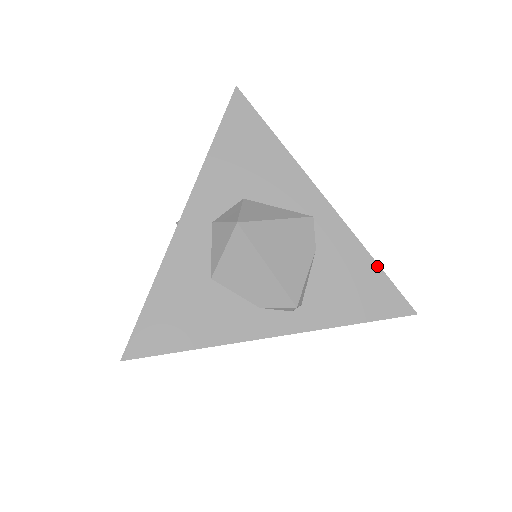
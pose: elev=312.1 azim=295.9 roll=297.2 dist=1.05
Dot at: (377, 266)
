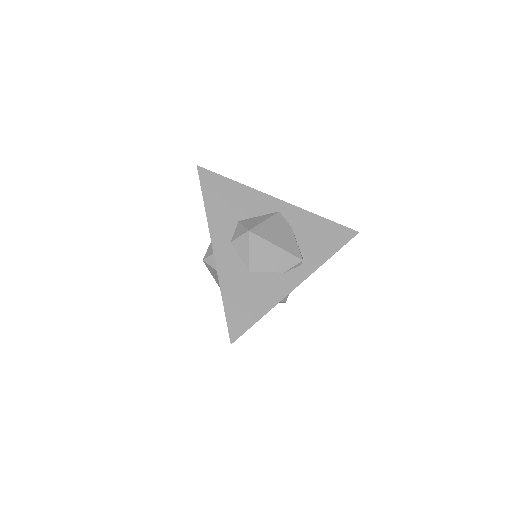
Dot at: (325, 219)
